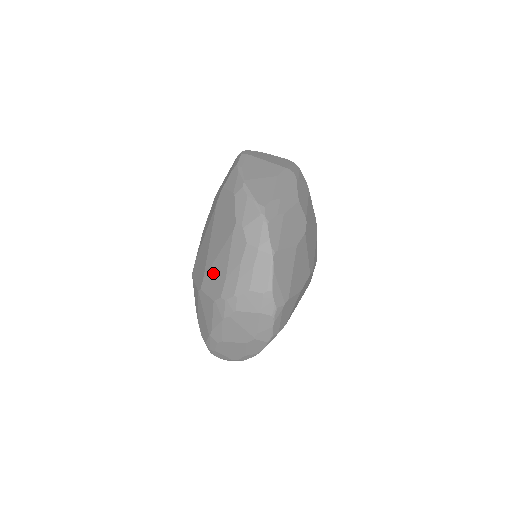
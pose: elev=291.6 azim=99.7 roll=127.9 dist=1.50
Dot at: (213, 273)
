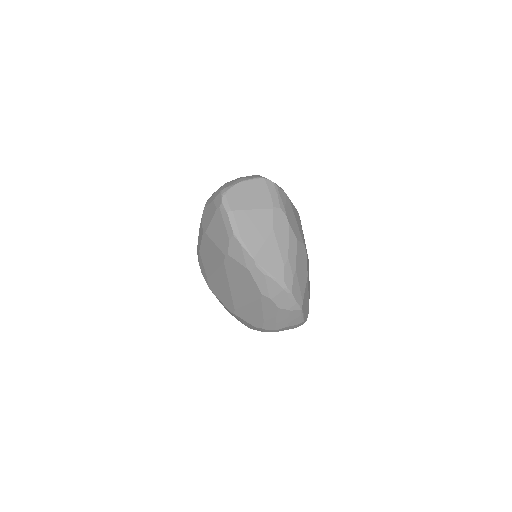
Dot at: (246, 312)
